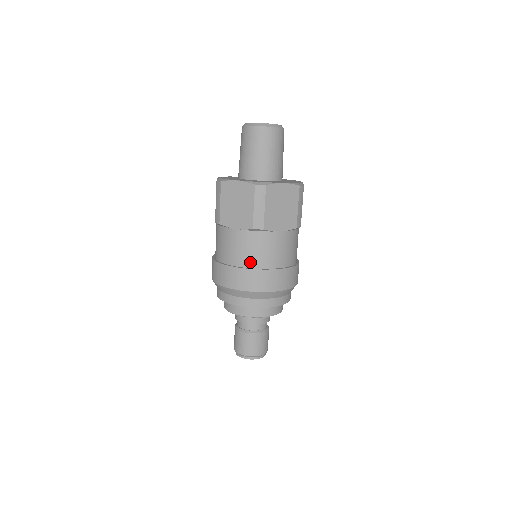
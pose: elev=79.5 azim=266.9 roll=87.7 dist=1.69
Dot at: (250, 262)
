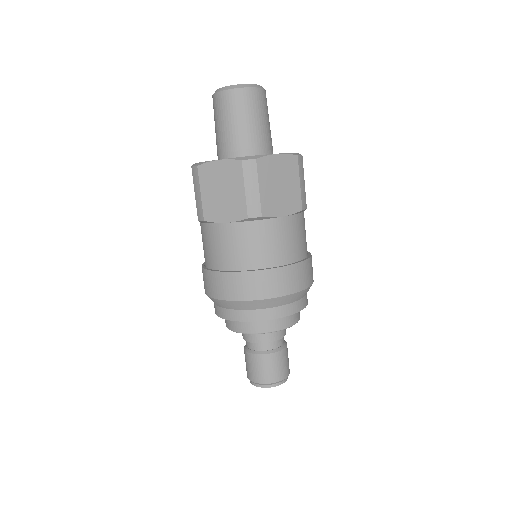
Dot at: (251, 262)
